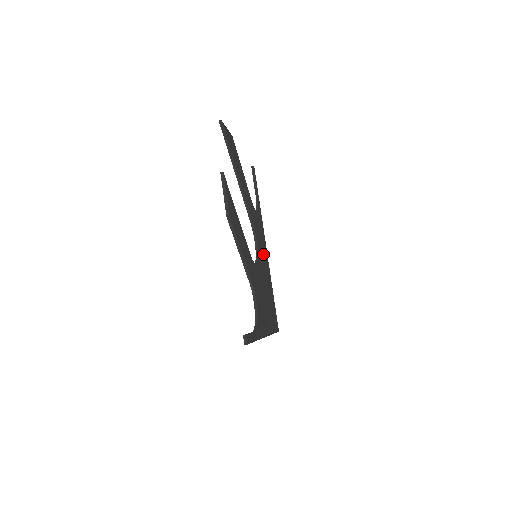
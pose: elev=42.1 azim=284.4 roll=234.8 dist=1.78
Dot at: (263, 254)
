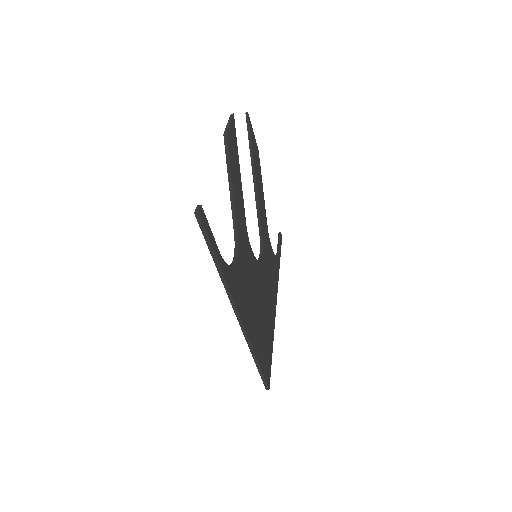
Dot at: (269, 285)
